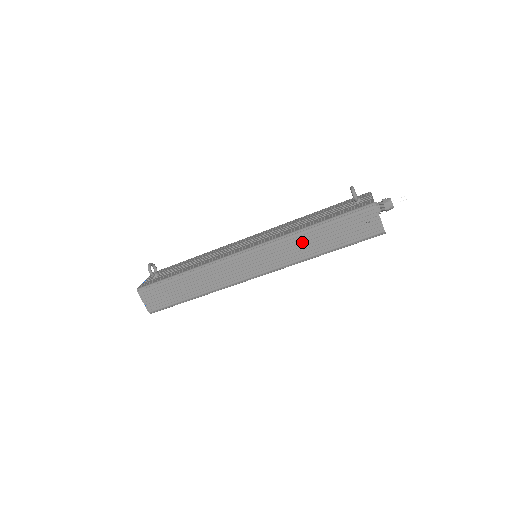
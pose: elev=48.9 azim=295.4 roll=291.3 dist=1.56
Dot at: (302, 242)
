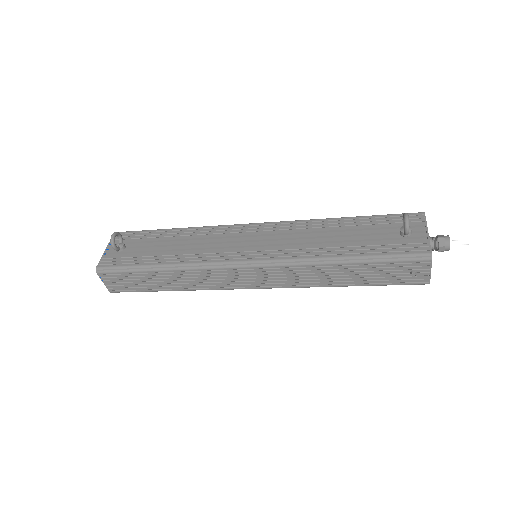
Dot at: (322, 272)
